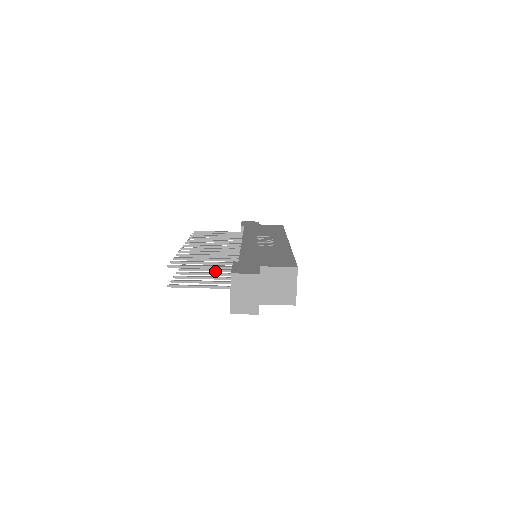
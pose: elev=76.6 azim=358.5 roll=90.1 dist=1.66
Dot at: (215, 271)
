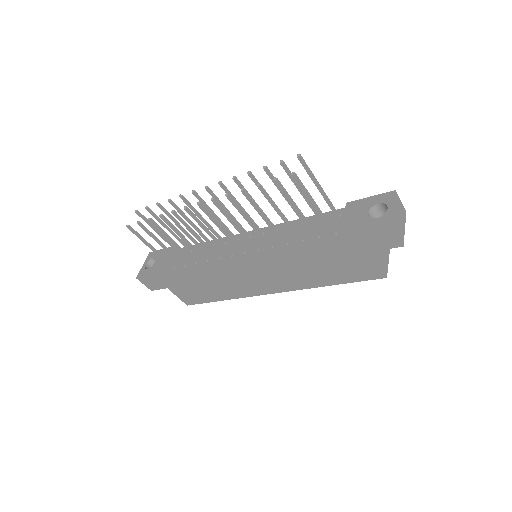
Dot at: (255, 227)
